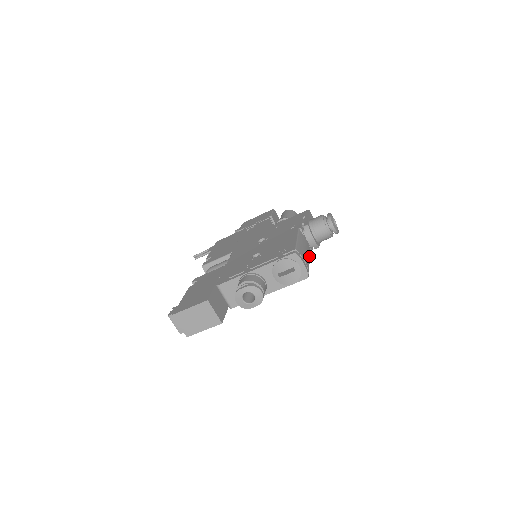
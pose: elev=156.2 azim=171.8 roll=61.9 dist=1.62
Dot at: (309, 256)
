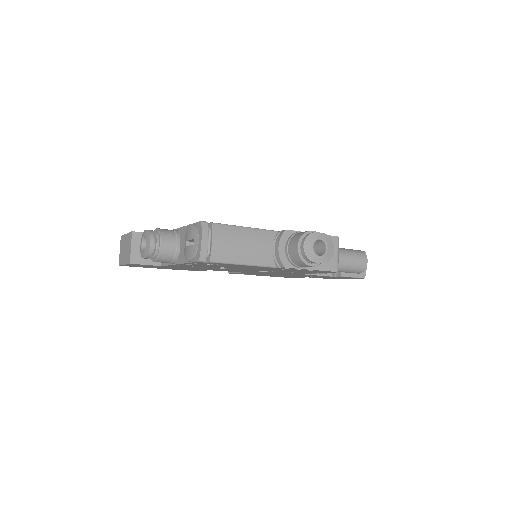
Dot at: (253, 260)
